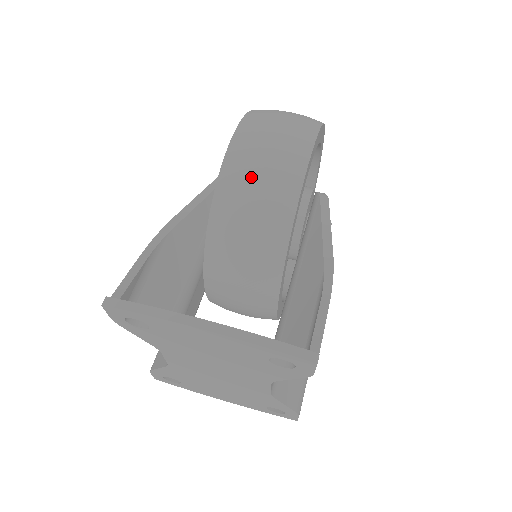
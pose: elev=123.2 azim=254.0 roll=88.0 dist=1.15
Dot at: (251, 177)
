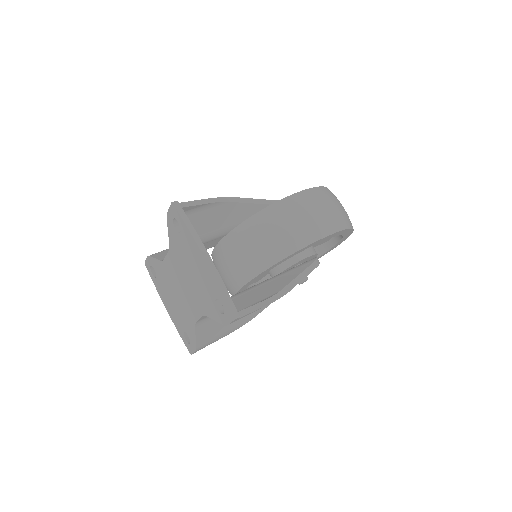
Dot at: (291, 217)
